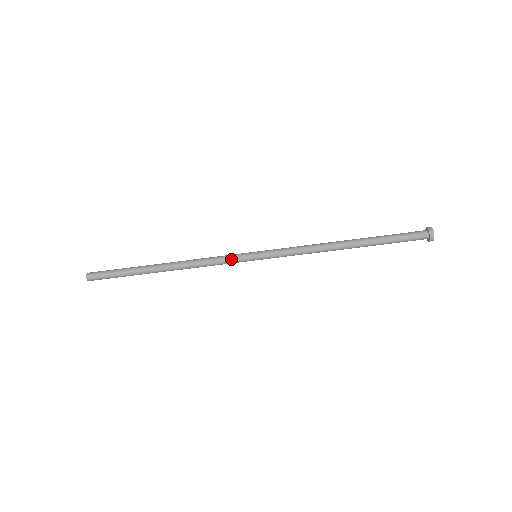
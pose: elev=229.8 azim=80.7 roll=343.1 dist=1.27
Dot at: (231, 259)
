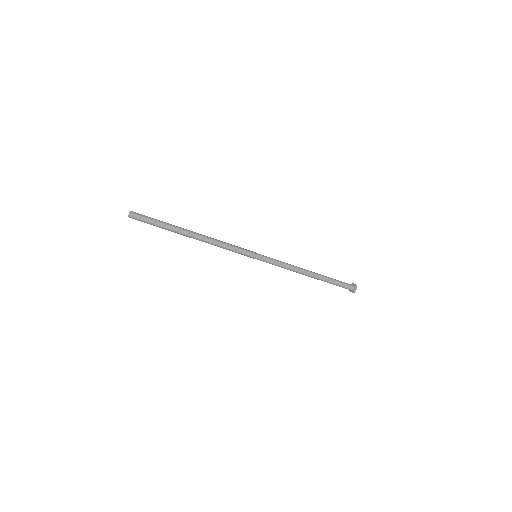
Dot at: (242, 249)
